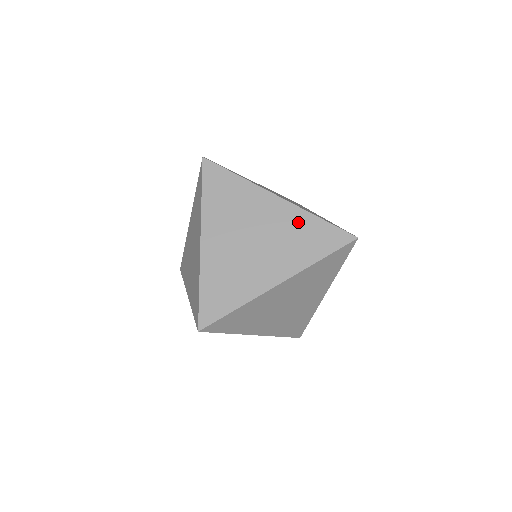
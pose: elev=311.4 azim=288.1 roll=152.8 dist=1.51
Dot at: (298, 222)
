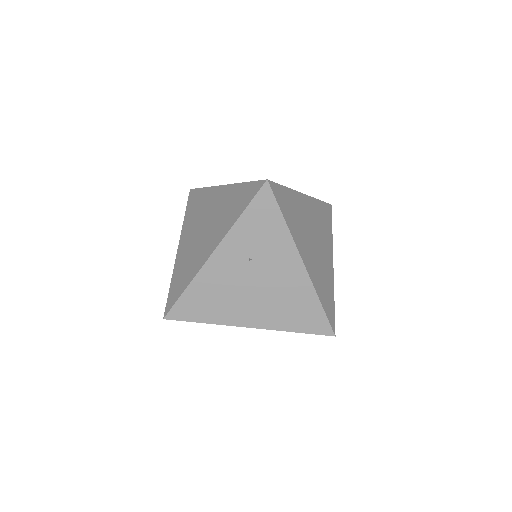
Dot at: occluded
